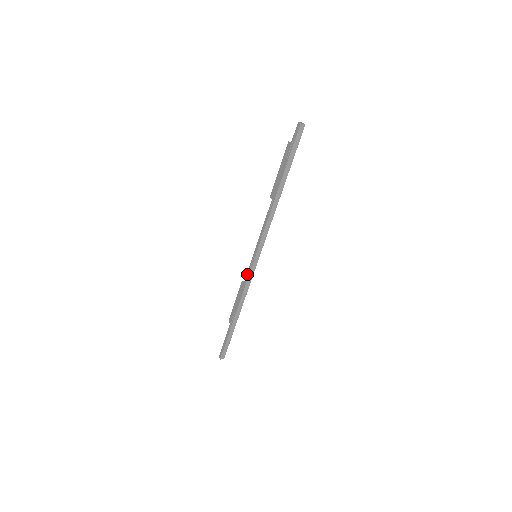
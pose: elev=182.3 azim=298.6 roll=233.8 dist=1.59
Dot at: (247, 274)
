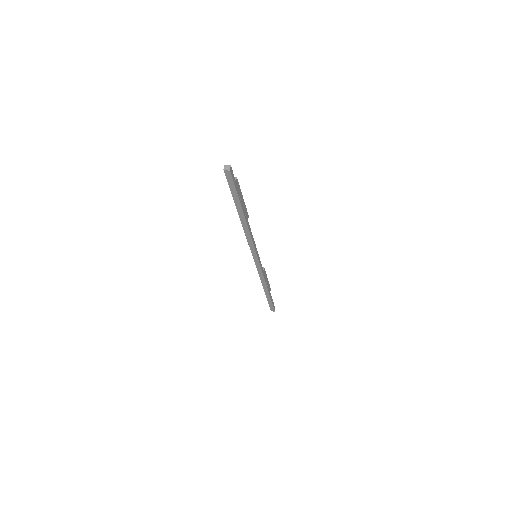
Dot at: occluded
